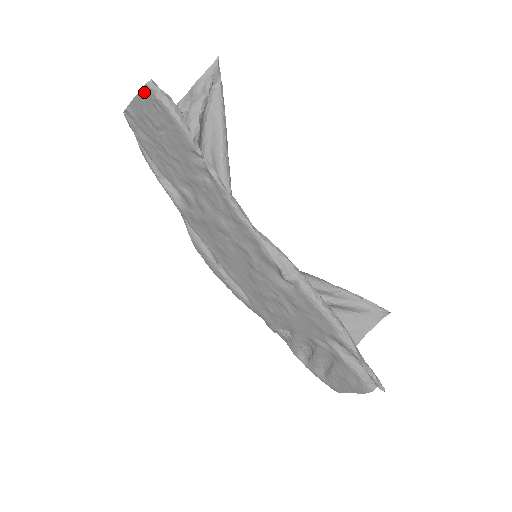
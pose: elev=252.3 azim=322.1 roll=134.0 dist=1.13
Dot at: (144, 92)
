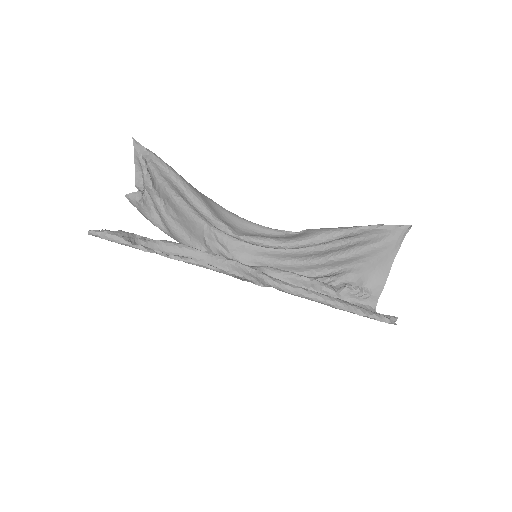
Dot at: occluded
